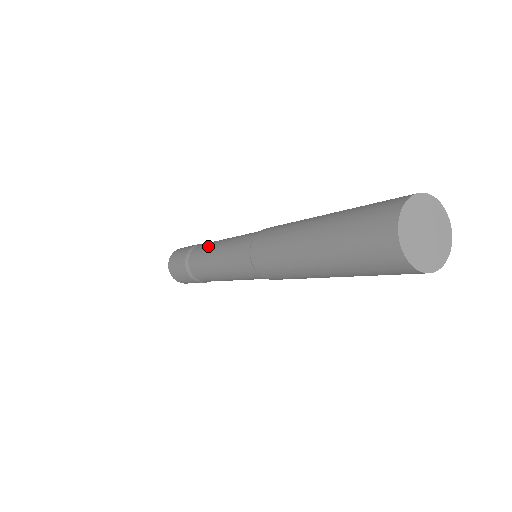
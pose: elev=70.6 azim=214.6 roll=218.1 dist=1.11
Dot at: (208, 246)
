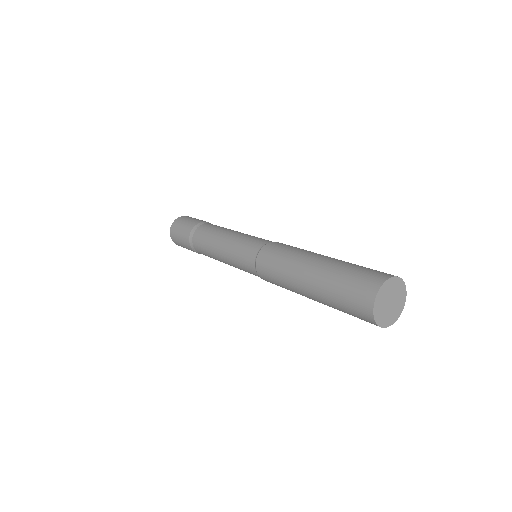
Dot at: occluded
